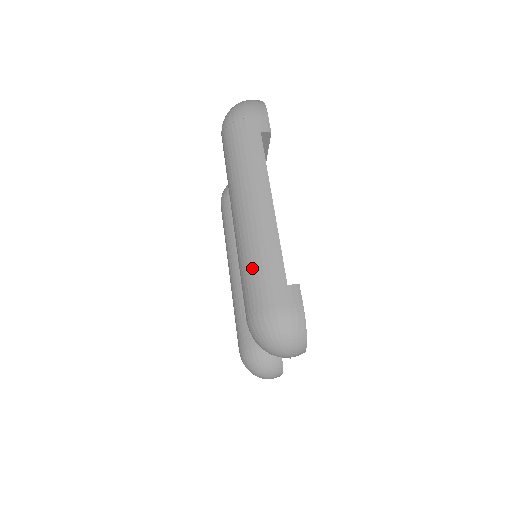
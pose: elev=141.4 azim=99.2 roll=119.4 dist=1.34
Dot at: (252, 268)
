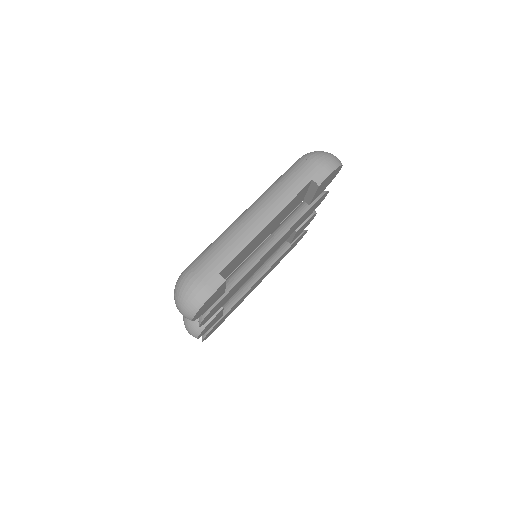
Dot at: (215, 246)
